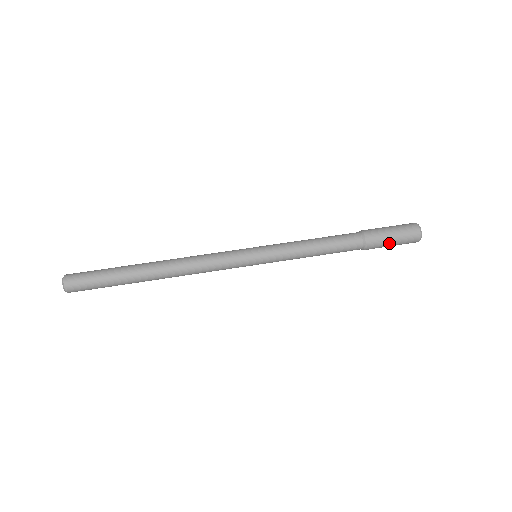
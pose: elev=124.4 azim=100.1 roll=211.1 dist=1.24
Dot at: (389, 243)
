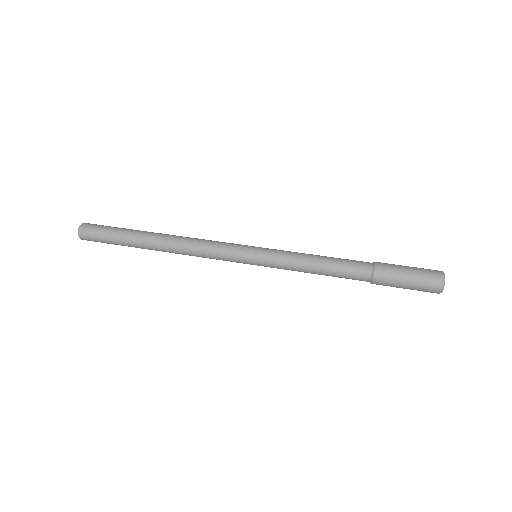
Dot at: (403, 278)
